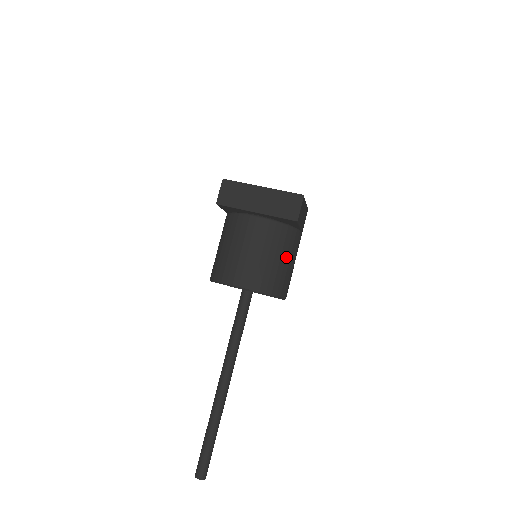
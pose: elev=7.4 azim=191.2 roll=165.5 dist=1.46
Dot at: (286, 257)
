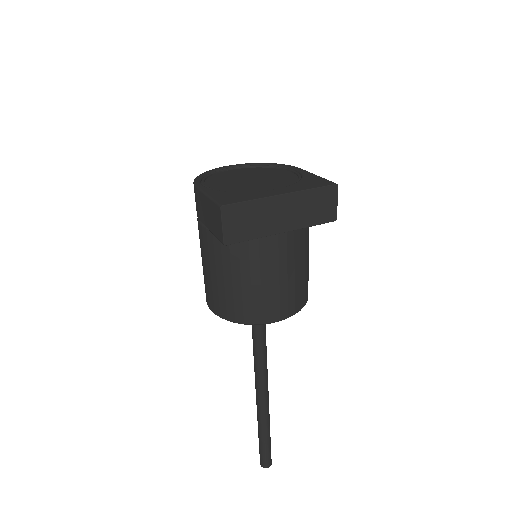
Dot at: (308, 251)
